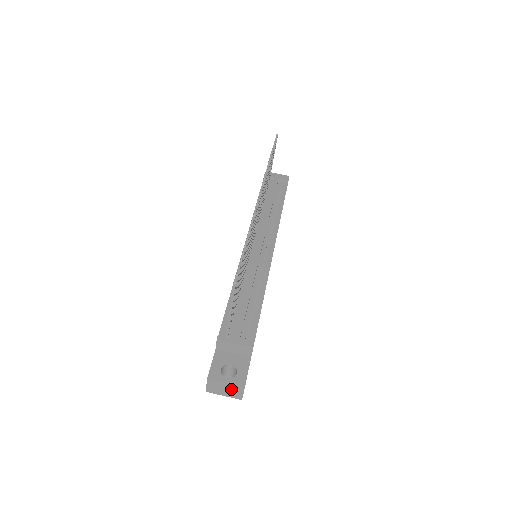
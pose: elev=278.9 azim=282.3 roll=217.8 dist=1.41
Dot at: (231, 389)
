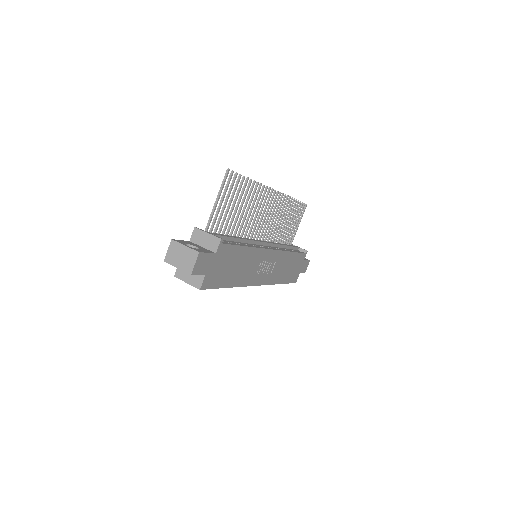
Dot at: (187, 256)
